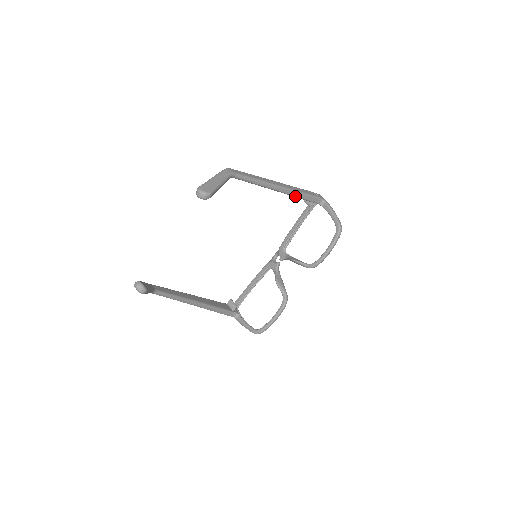
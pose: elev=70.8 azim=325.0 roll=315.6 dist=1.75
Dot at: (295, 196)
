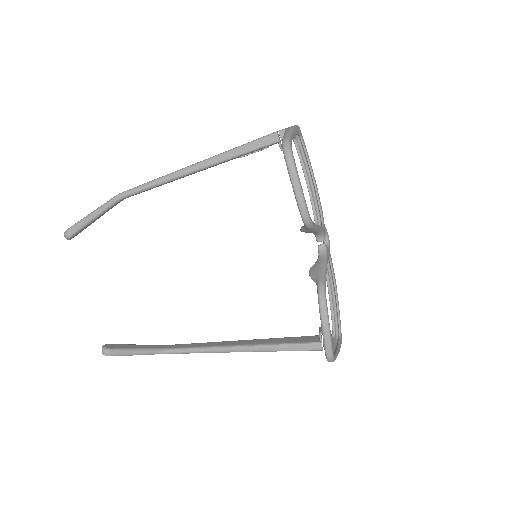
Dot at: (229, 158)
